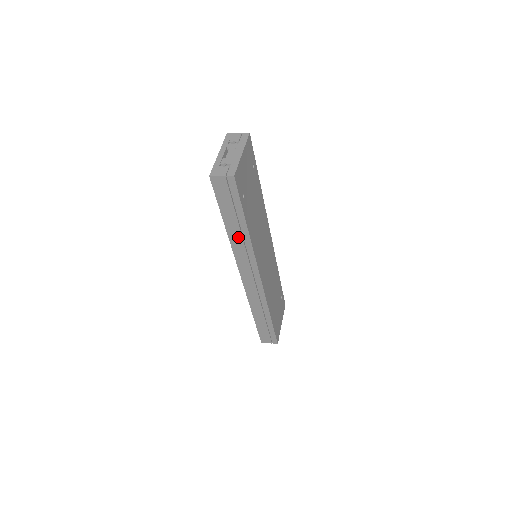
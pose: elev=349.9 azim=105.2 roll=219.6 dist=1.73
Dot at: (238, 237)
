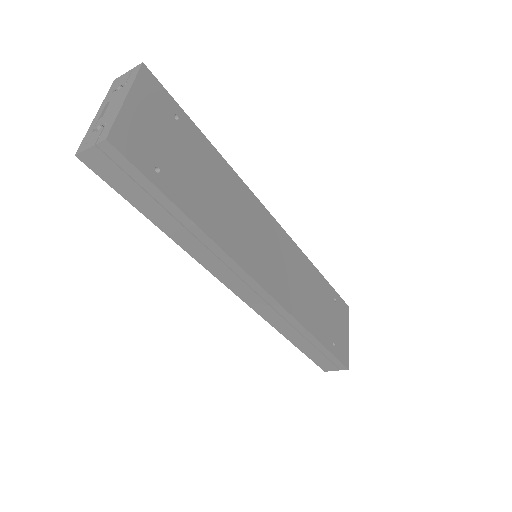
Dot at: (190, 239)
